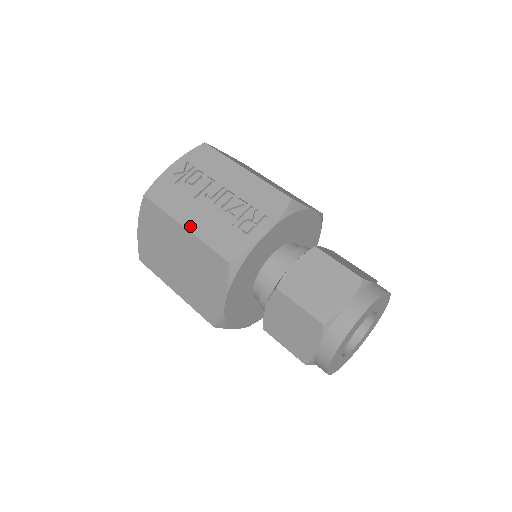
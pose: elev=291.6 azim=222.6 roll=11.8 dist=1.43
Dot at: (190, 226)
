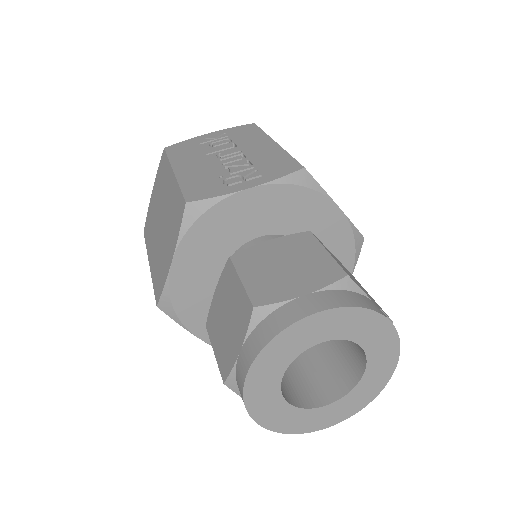
Dot at: (179, 172)
